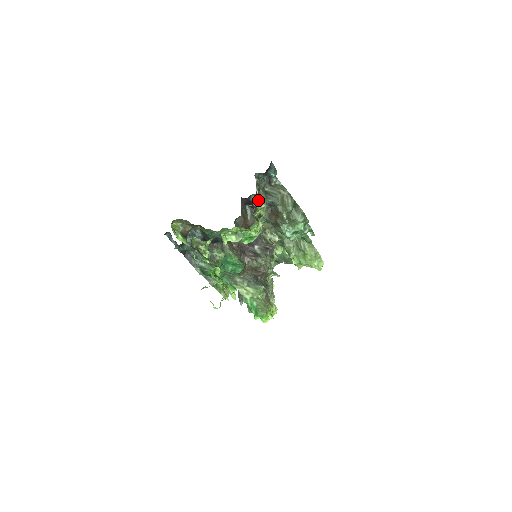
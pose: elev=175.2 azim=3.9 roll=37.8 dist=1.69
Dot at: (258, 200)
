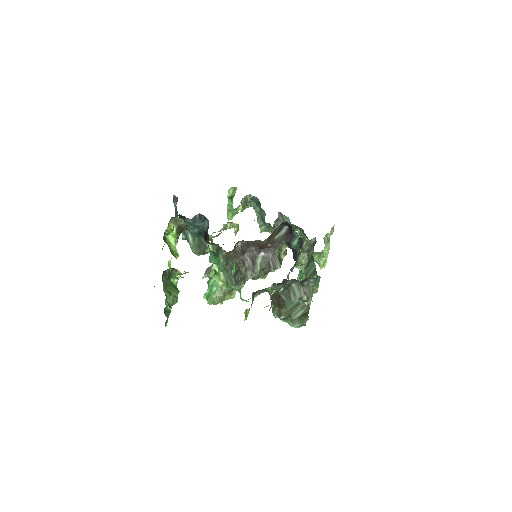
Dot at: (272, 288)
